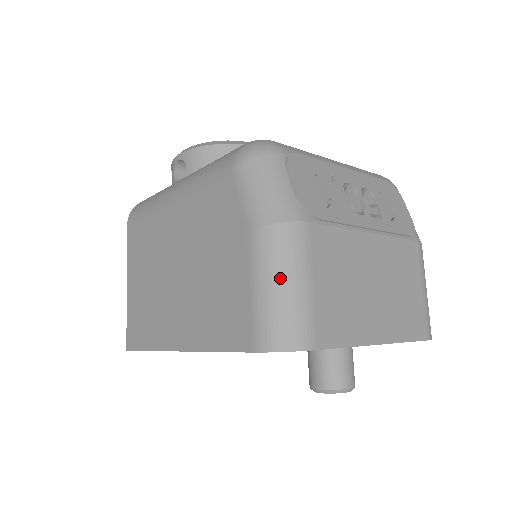
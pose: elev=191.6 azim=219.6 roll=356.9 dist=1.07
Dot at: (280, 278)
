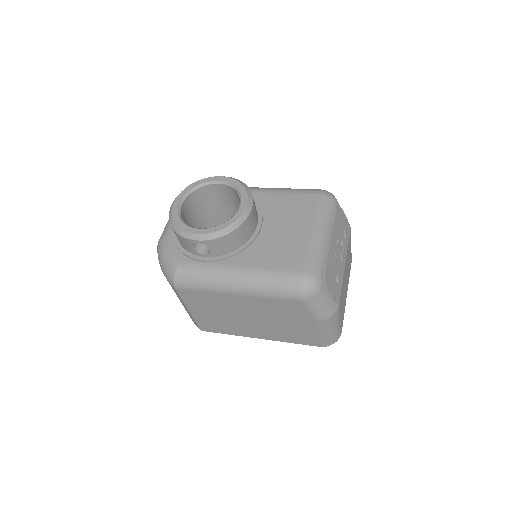
Dot at: (332, 329)
